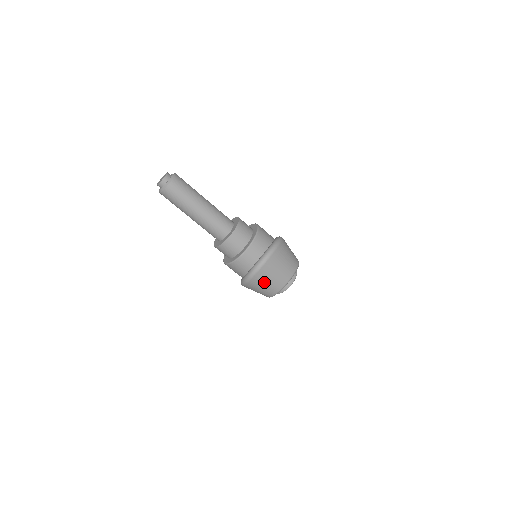
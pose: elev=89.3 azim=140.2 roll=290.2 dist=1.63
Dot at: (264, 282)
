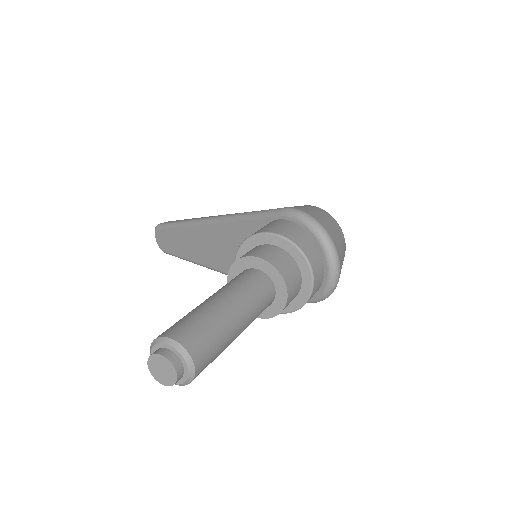
Dot at: occluded
